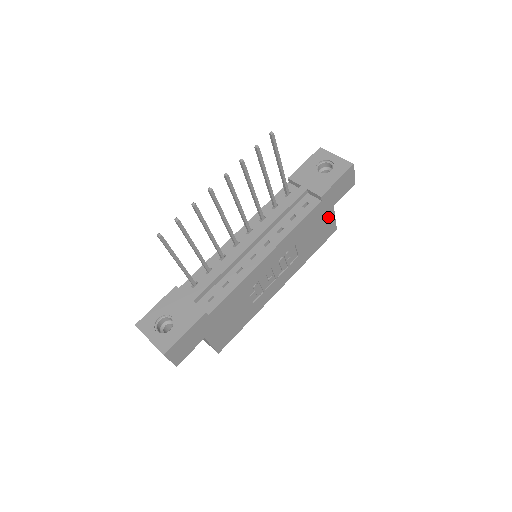
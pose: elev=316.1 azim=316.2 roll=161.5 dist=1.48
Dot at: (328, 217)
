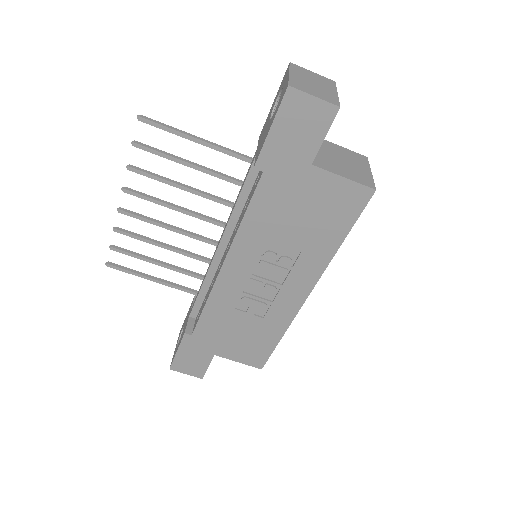
Dot at: (318, 183)
